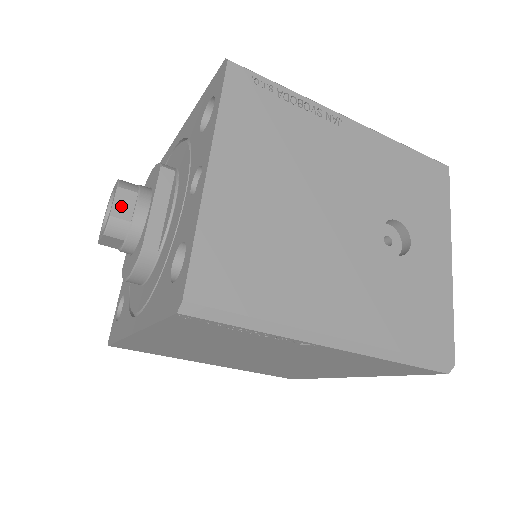
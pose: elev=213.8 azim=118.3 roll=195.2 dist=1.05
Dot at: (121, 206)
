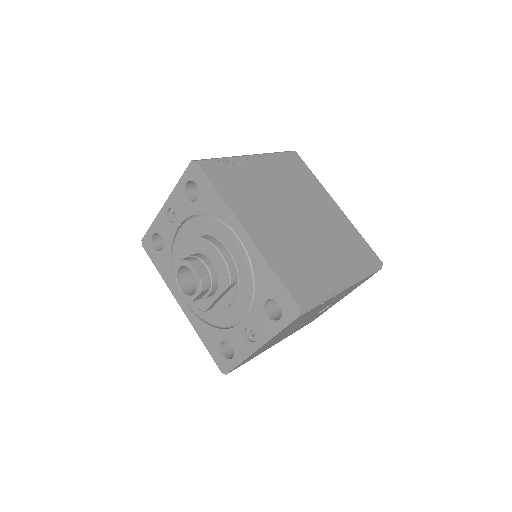
Dot at: (199, 297)
